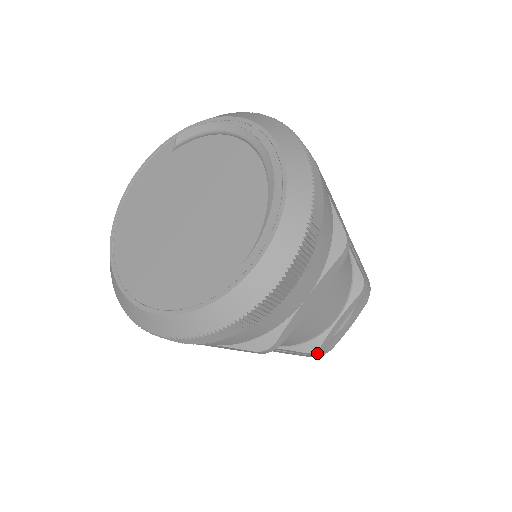
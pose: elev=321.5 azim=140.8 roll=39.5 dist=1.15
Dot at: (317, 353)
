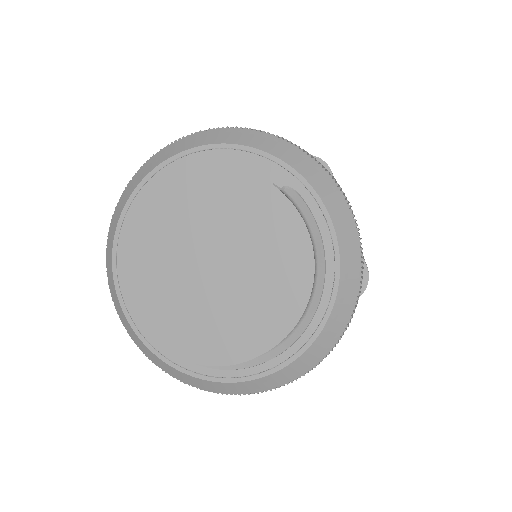
Dot at: occluded
